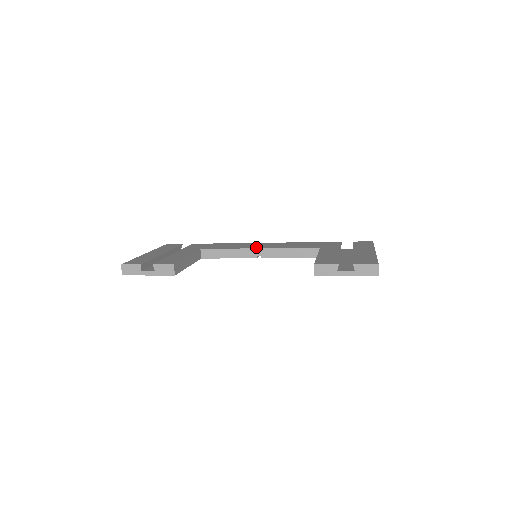
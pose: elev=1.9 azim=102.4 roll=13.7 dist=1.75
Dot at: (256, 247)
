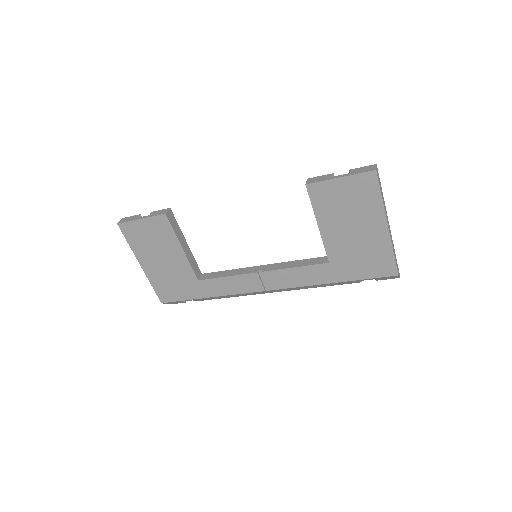
Dot at: occluded
